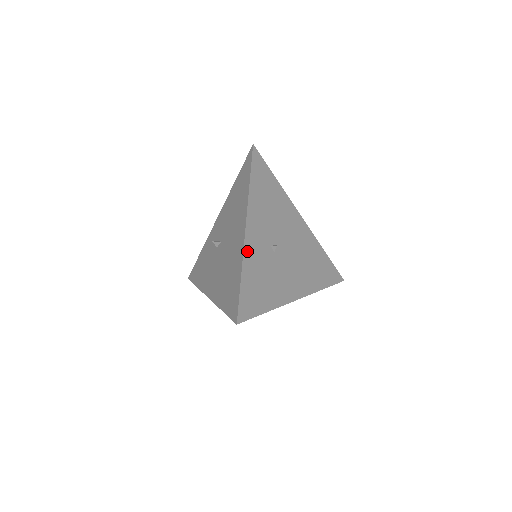
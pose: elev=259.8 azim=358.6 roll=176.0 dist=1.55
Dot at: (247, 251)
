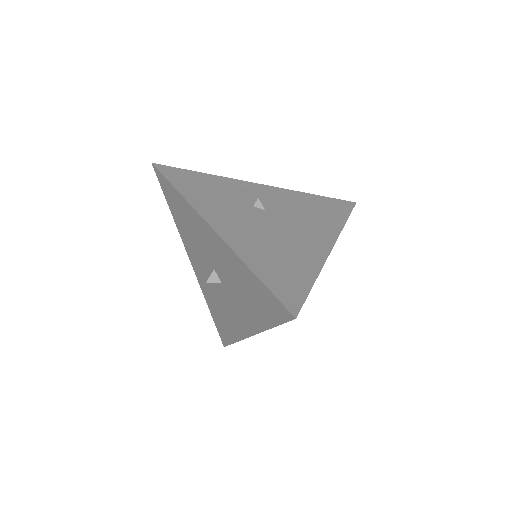
Dot at: (234, 181)
